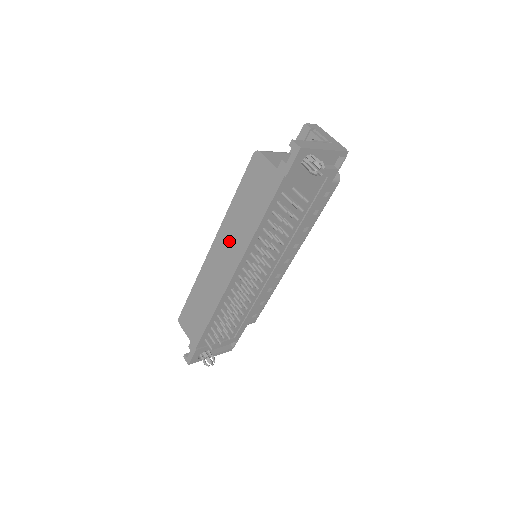
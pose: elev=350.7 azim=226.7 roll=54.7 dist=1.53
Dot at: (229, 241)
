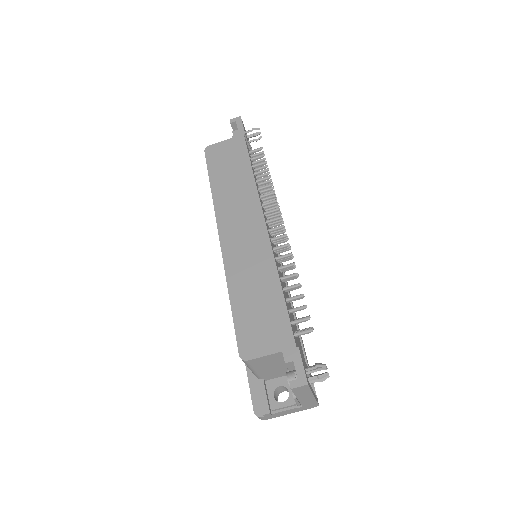
Dot at: (235, 210)
